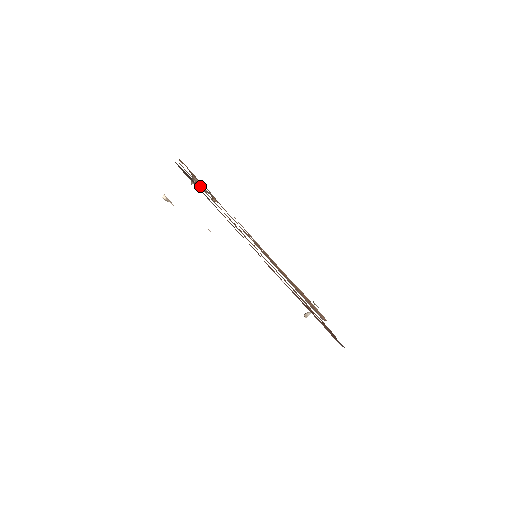
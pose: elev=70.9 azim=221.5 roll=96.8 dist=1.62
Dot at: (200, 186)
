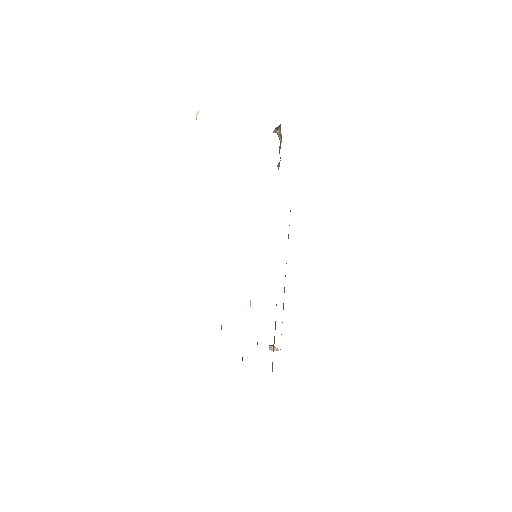
Dot at: occluded
